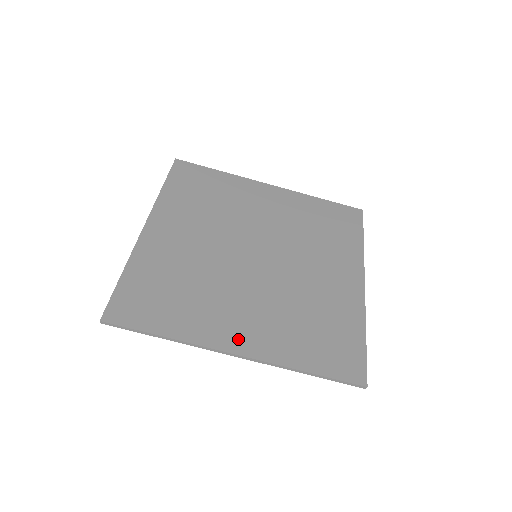
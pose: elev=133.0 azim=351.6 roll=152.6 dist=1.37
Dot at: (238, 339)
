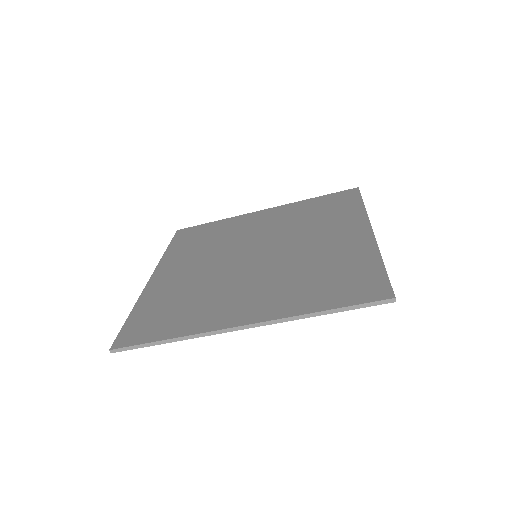
Dot at: (243, 314)
